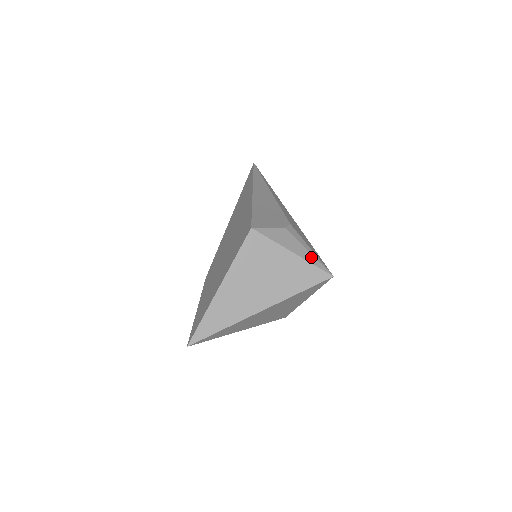
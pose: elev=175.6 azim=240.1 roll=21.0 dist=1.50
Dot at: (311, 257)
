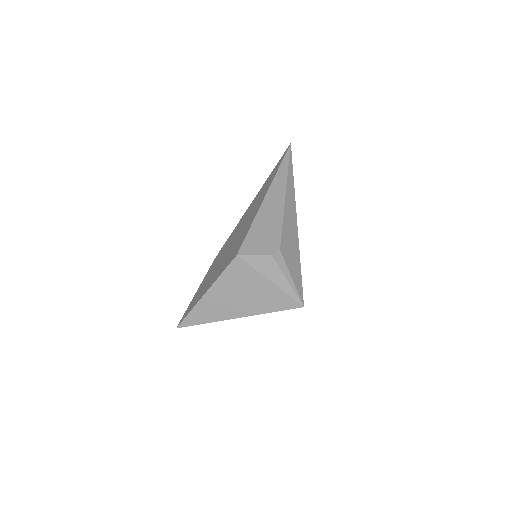
Dot at: (288, 287)
